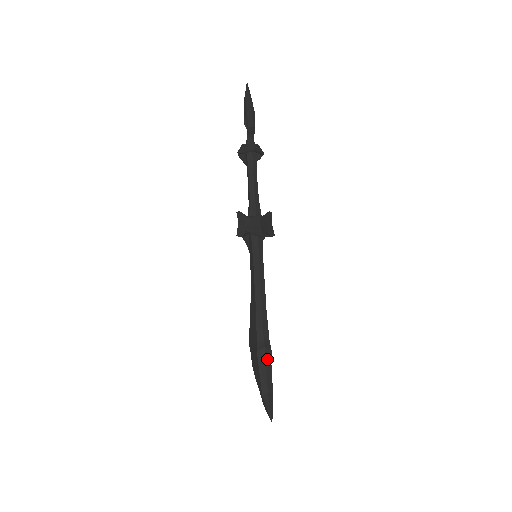
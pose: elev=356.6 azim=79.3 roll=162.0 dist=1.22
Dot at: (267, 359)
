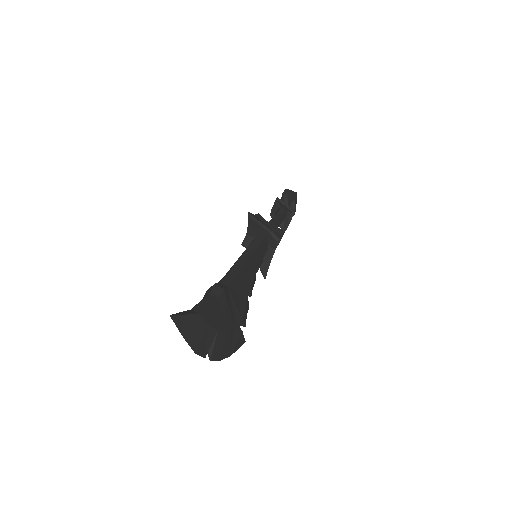
Dot at: (213, 293)
